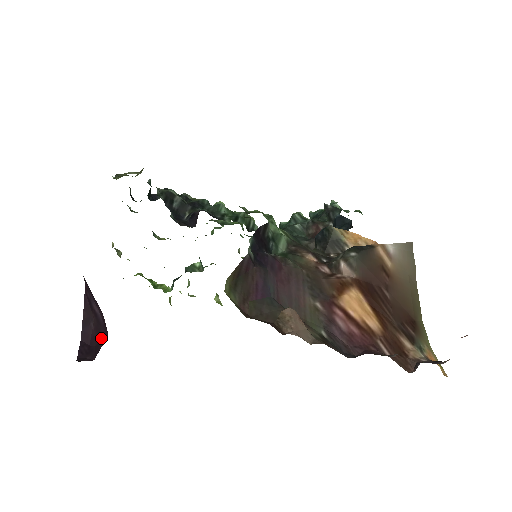
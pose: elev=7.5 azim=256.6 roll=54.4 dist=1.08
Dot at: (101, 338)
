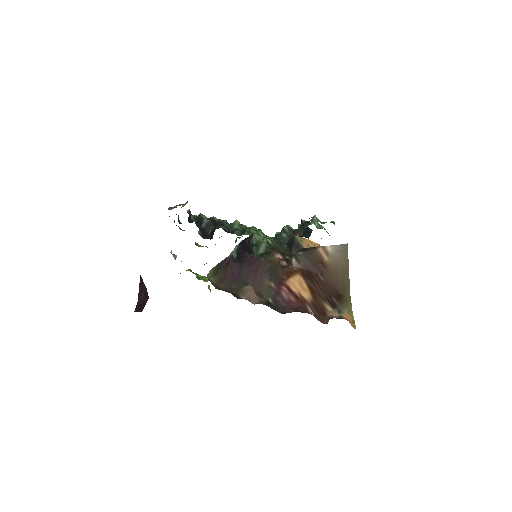
Dot at: (146, 301)
